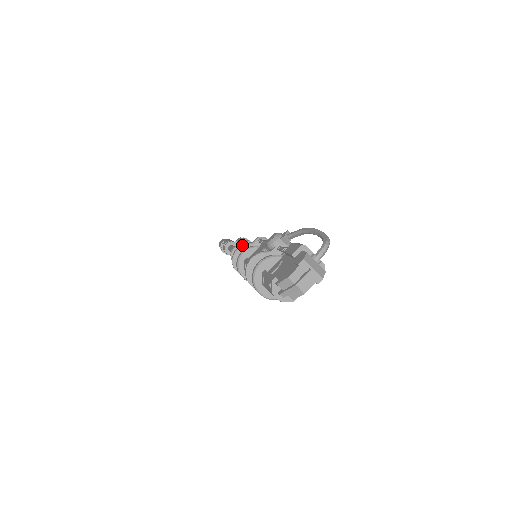
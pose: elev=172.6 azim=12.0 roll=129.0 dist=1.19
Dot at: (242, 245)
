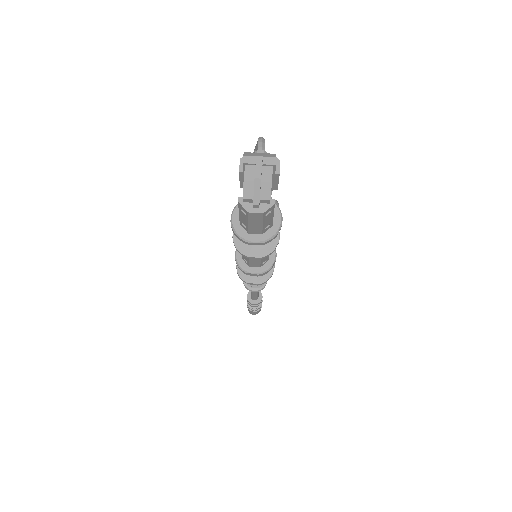
Dot at: occluded
